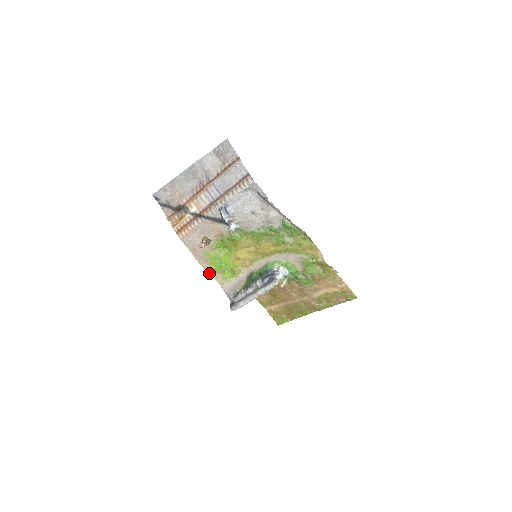
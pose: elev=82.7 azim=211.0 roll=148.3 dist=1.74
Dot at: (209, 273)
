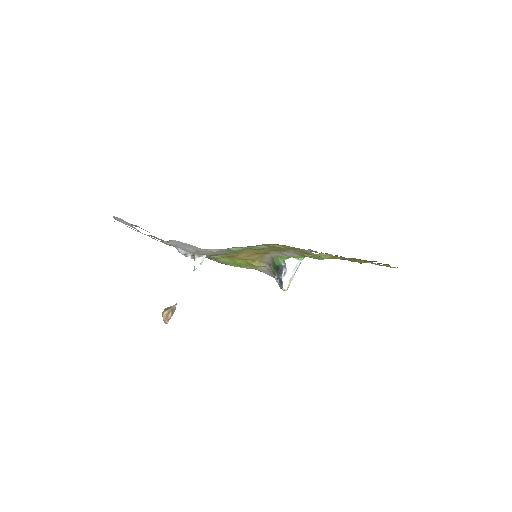
Dot at: occluded
